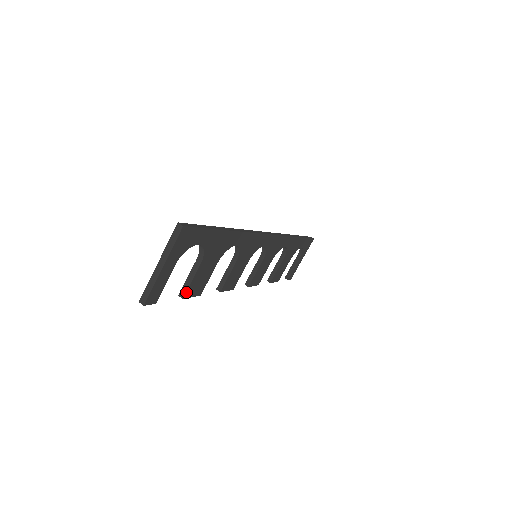
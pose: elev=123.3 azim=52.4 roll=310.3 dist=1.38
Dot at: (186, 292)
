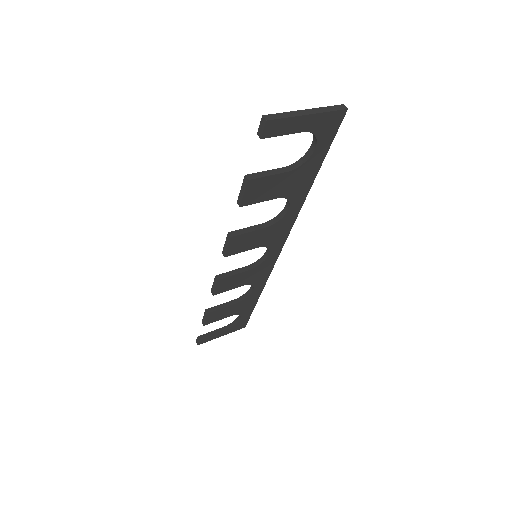
Dot at: (255, 179)
